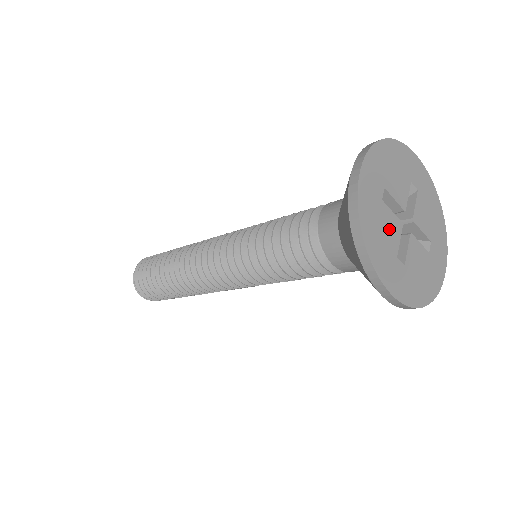
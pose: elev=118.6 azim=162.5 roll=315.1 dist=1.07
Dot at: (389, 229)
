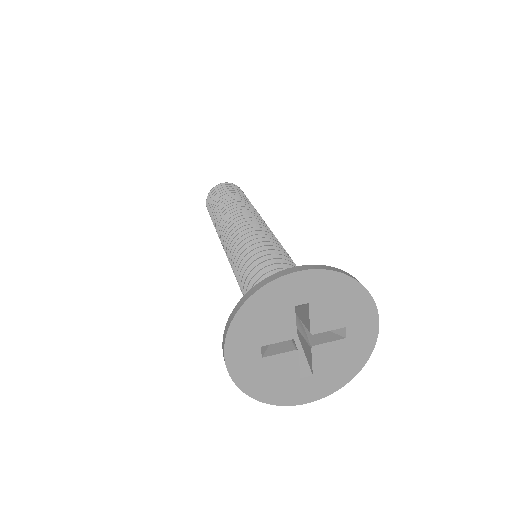
Dot at: (277, 326)
